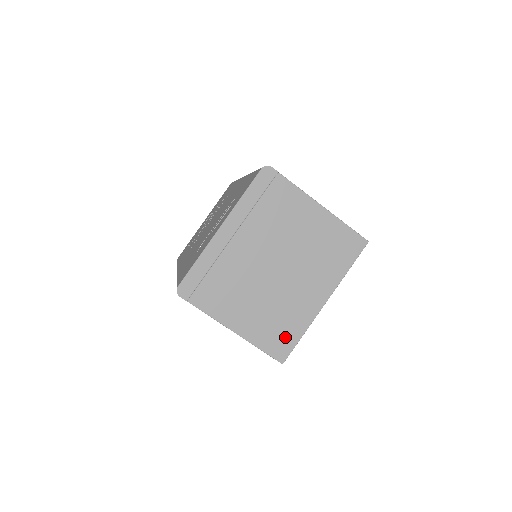
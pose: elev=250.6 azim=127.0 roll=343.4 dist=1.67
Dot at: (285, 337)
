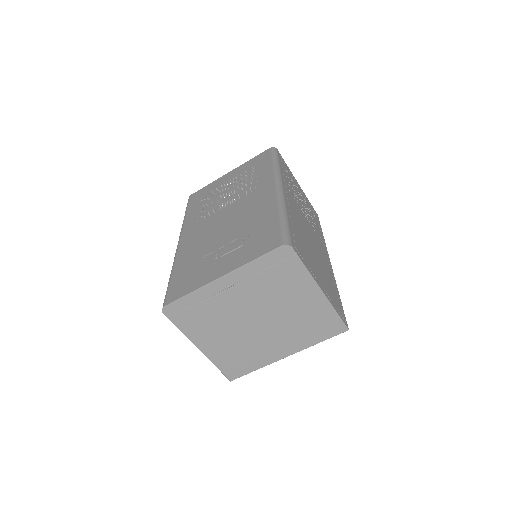
Dot at: (241, 366)
